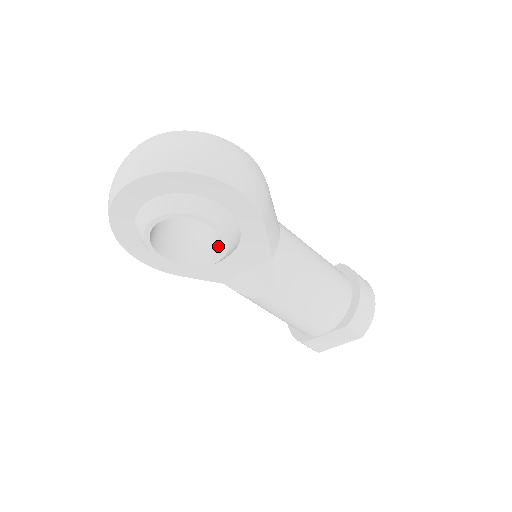
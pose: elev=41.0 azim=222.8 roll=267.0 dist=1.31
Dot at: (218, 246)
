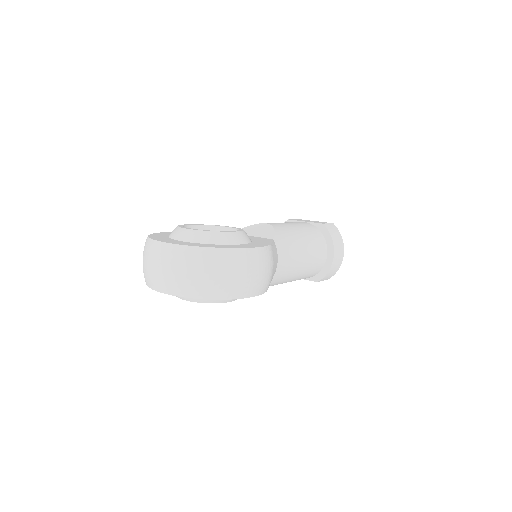
Dot at: occluded
